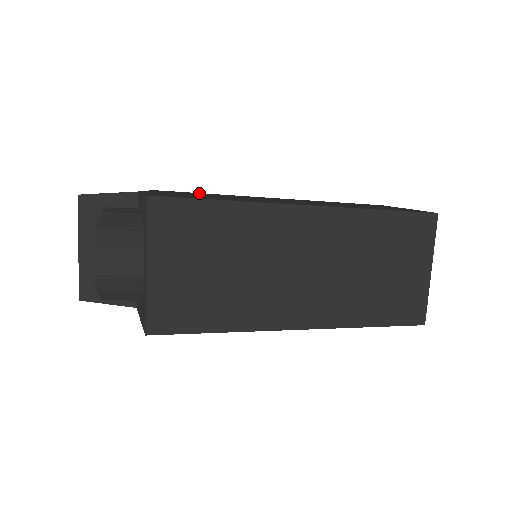
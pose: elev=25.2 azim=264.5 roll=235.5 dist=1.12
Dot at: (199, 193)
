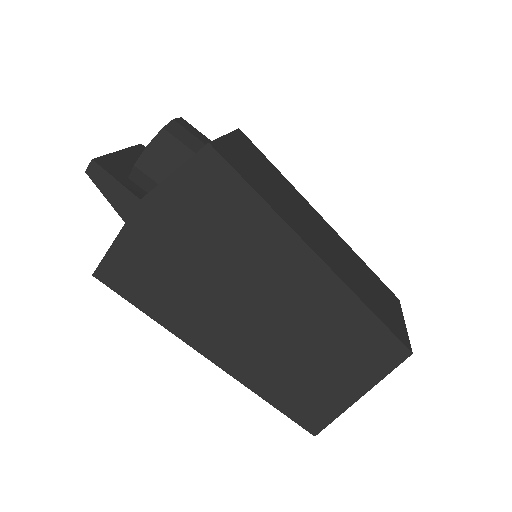
Dot at: occluded
